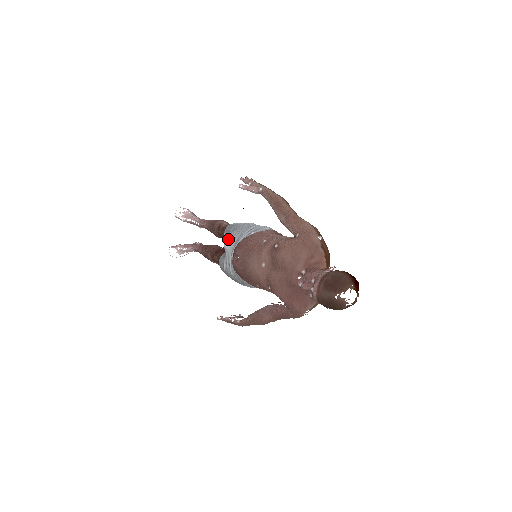
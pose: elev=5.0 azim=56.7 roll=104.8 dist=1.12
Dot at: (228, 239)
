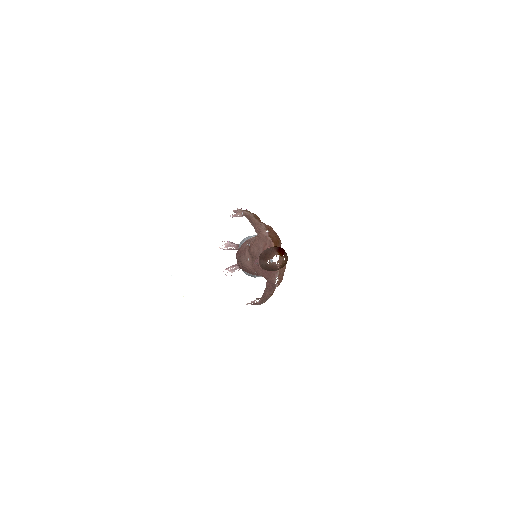
Dot at: occluded
